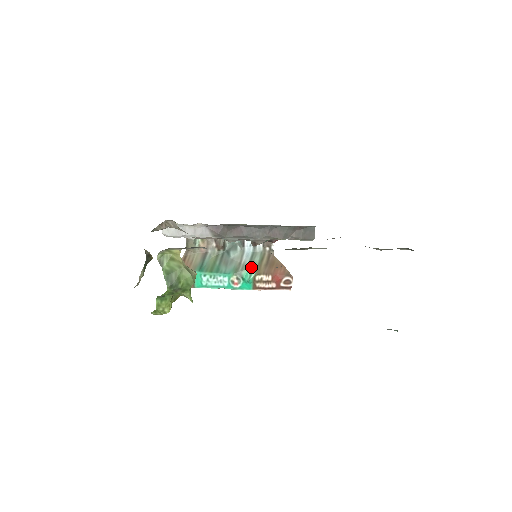
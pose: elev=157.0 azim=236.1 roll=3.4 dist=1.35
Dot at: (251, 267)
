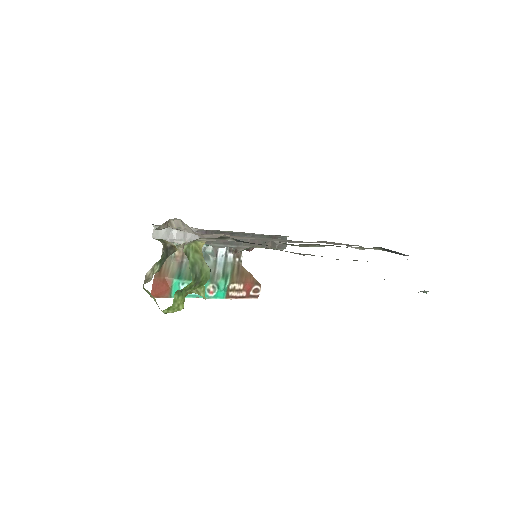
Dot at: (225, 276)
